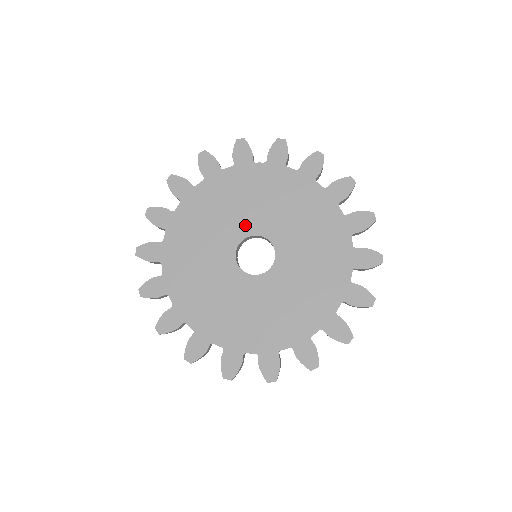
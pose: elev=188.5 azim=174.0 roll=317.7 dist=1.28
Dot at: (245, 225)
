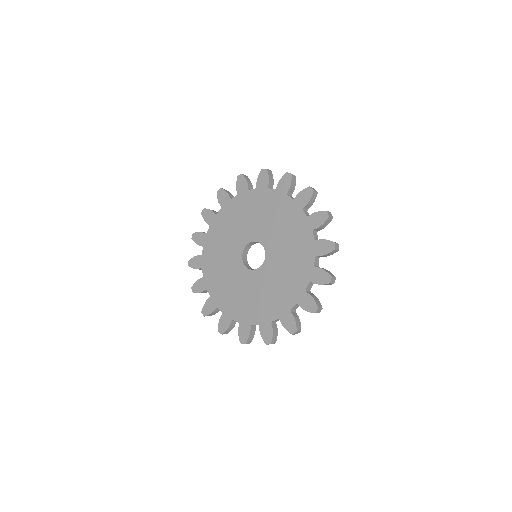
Dot at: (252, 233)
